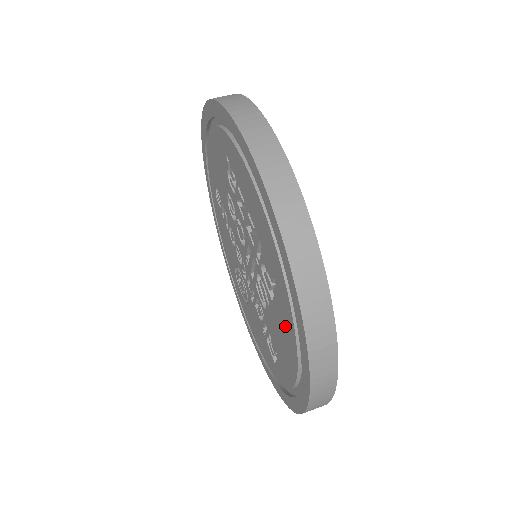
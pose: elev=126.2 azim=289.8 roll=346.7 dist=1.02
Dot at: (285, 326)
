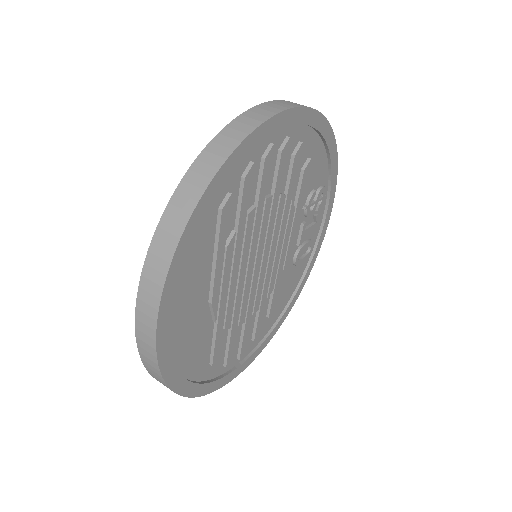
Dot at: occluded
